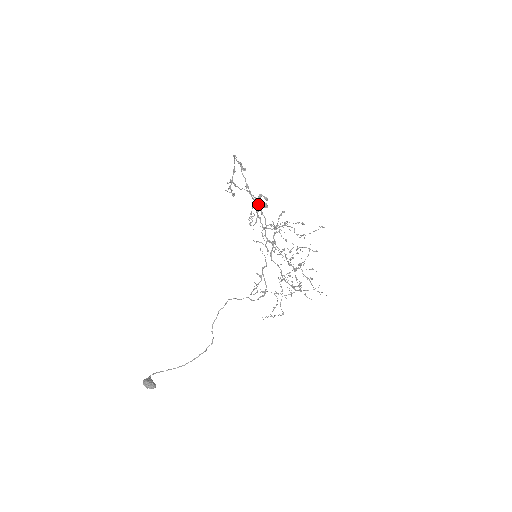
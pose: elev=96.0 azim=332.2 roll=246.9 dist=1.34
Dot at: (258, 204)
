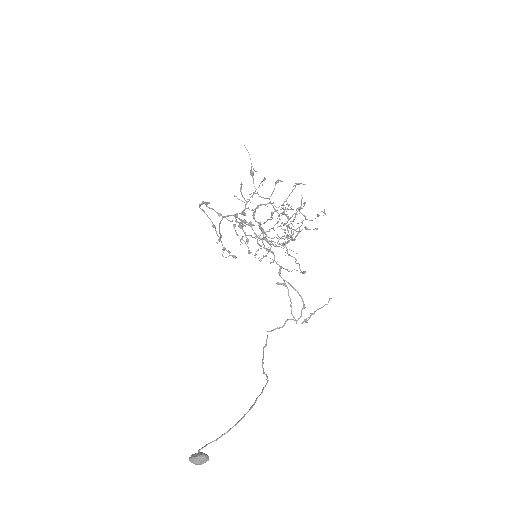
Dot at: (239, 223)
